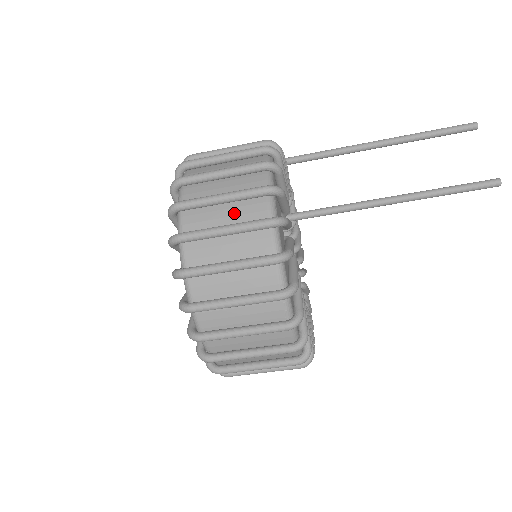
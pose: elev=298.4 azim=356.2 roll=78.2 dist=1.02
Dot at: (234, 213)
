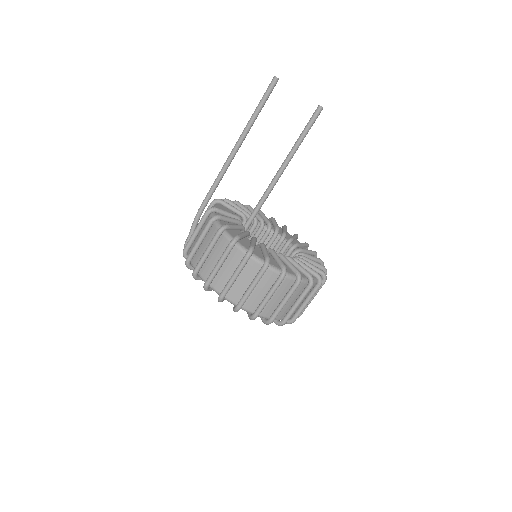
Dot at: (262, 286)
